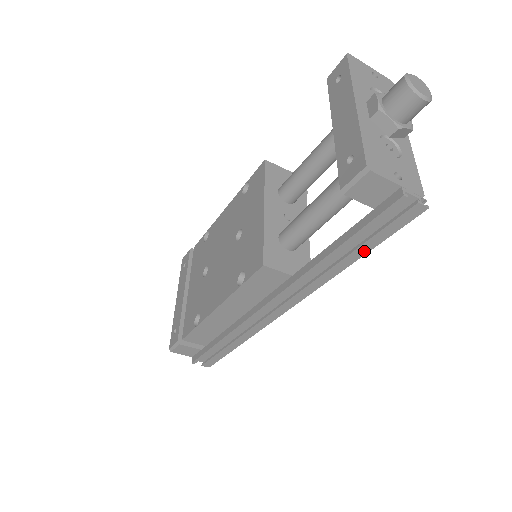
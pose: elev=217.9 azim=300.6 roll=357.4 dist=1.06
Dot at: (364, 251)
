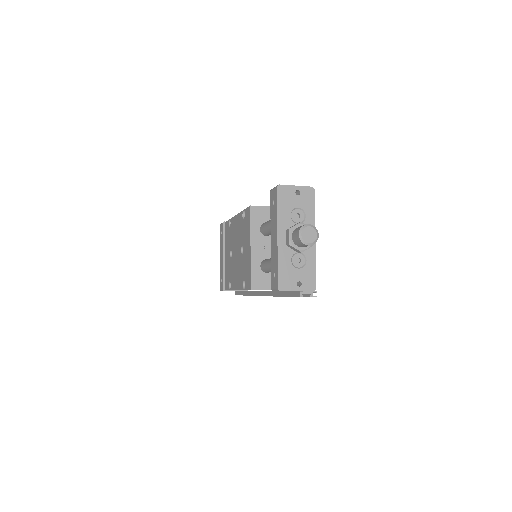
Dot at: occluded
